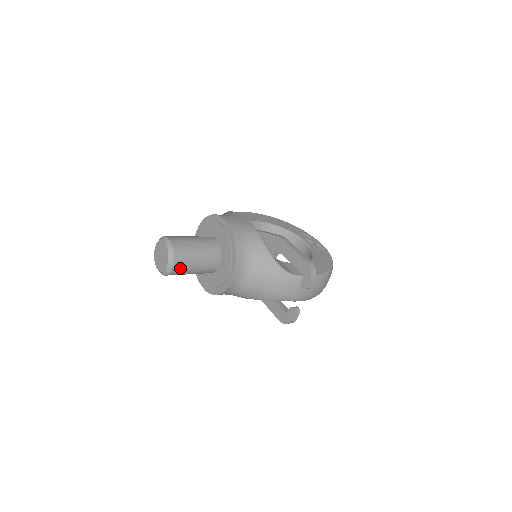
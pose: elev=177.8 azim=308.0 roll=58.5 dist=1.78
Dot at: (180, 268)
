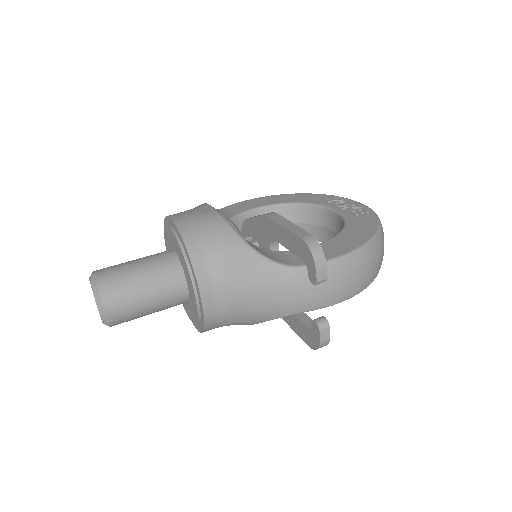
Dot at: (120, 310)
